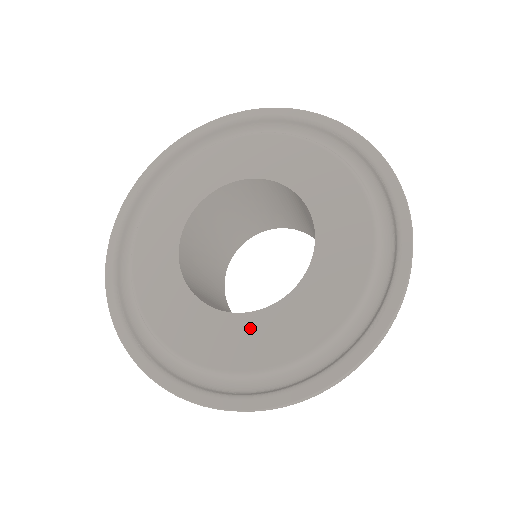
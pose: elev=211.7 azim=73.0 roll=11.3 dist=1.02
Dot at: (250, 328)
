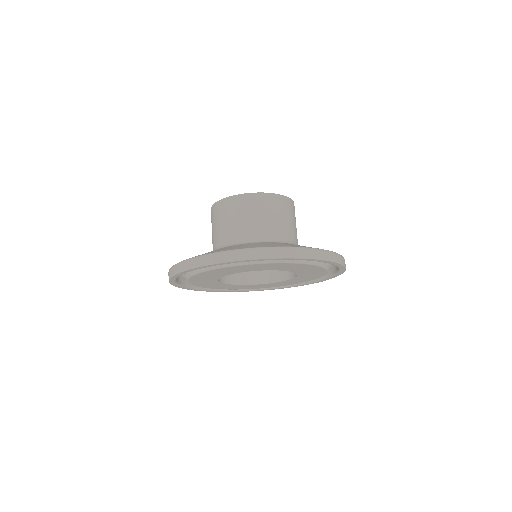
Dot at: (255, 286)
